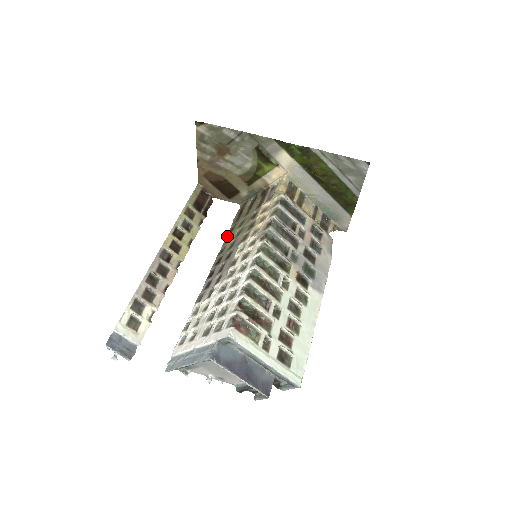
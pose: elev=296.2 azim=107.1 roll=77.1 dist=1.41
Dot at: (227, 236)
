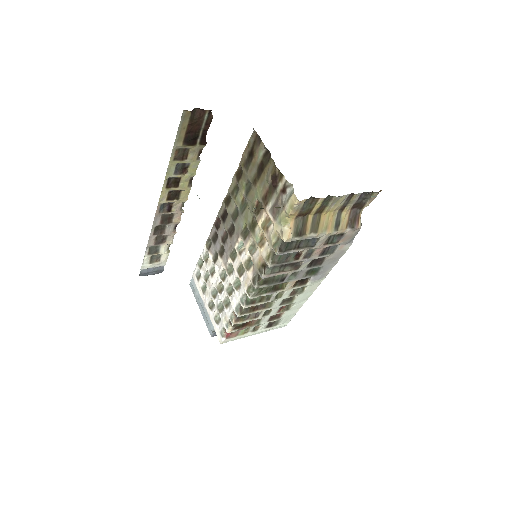
Dot at: (234, 180)
